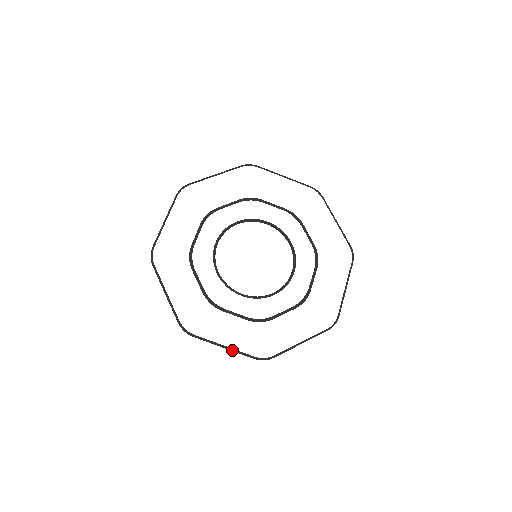
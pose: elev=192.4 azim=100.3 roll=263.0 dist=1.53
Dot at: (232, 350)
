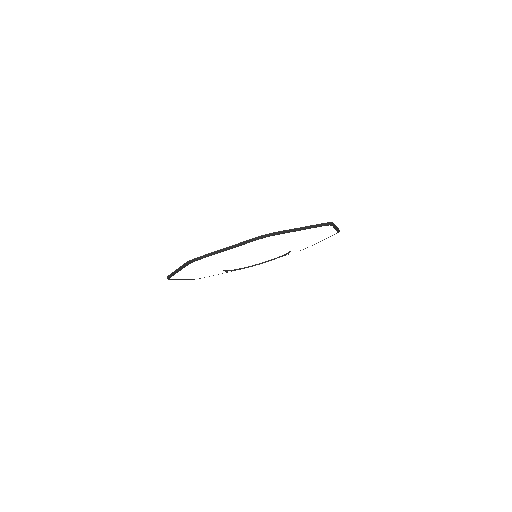
Dot at: (179, 268)
